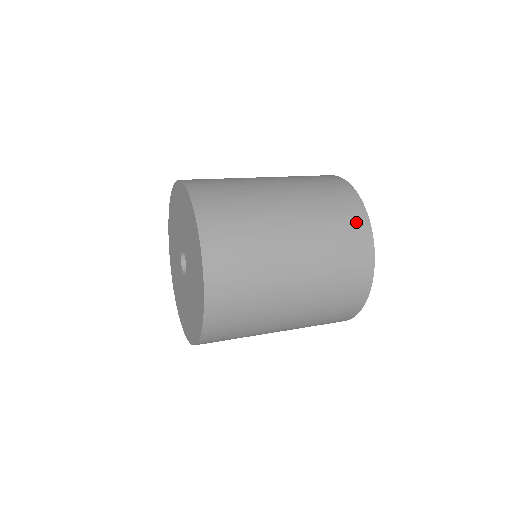
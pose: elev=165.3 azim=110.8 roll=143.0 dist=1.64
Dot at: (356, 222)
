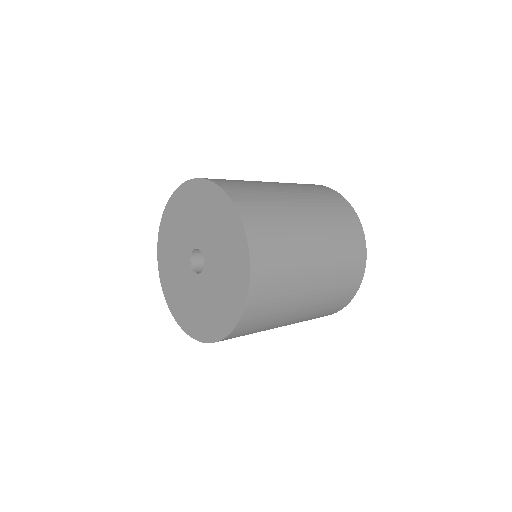
Dot at: (339, 201)
